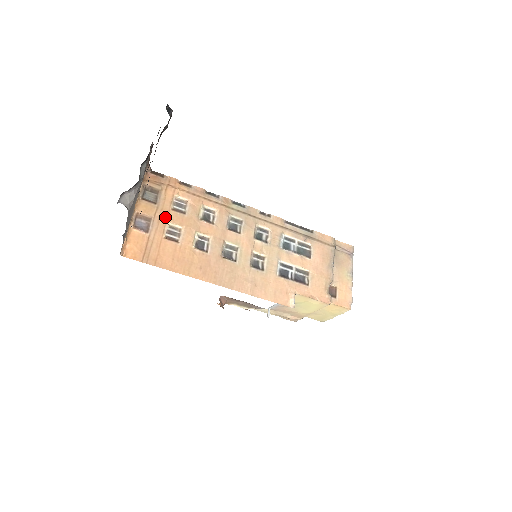
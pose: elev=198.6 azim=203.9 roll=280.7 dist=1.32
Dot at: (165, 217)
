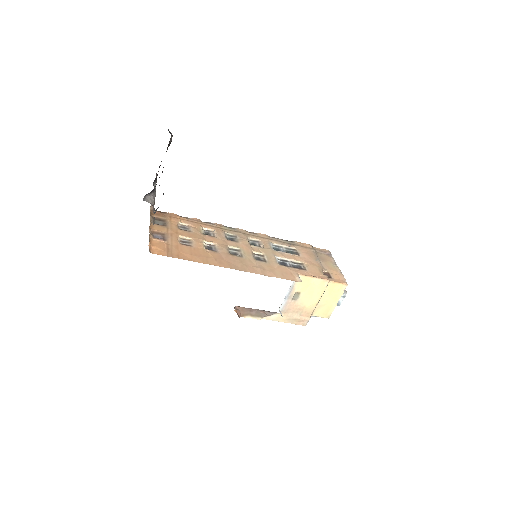
Dot at: (175, 233)
